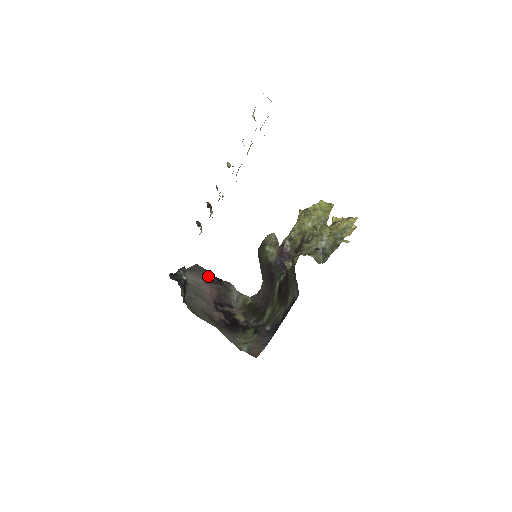
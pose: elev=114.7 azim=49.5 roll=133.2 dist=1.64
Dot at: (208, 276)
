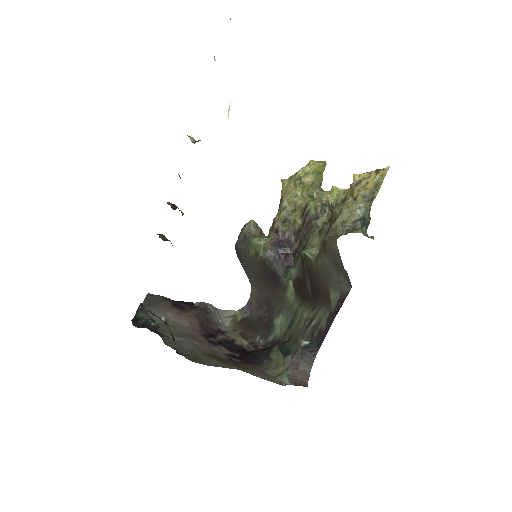
Dot at: (172, 304)
